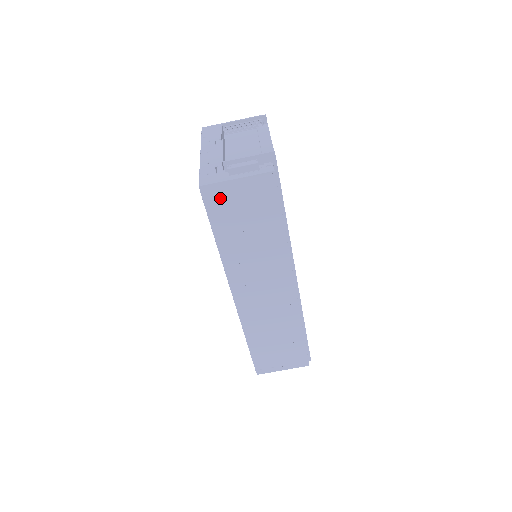
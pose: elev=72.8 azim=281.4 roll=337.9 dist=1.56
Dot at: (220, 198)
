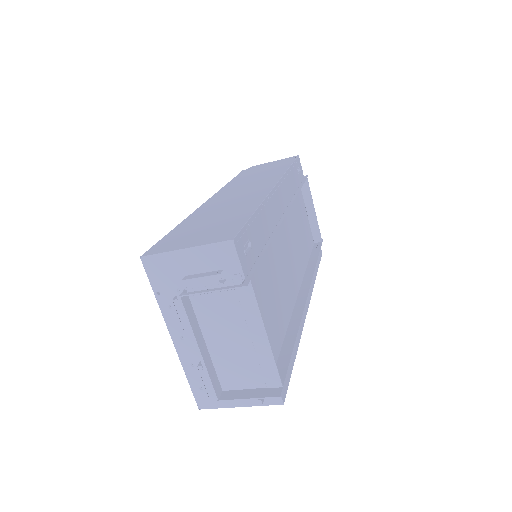
Dot at: occluded
